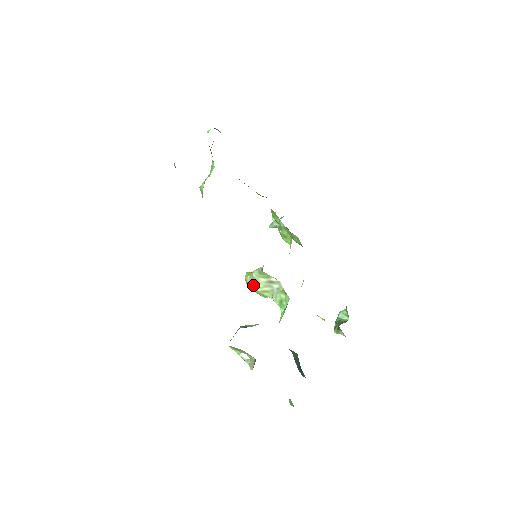
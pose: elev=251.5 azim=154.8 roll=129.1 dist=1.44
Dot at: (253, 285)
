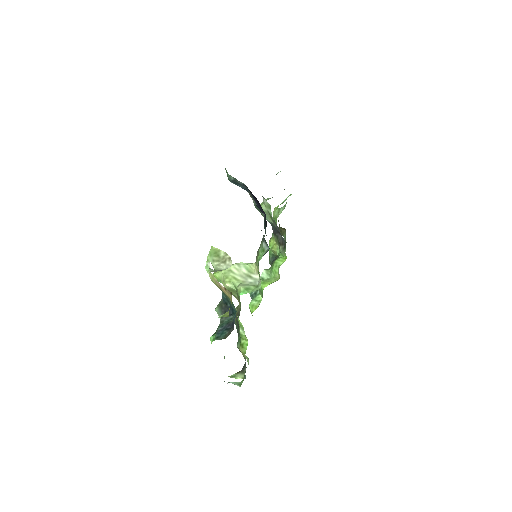
Dot at: (232, 268)
